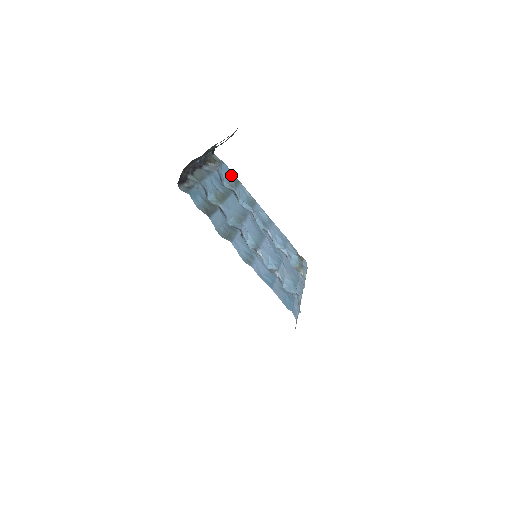
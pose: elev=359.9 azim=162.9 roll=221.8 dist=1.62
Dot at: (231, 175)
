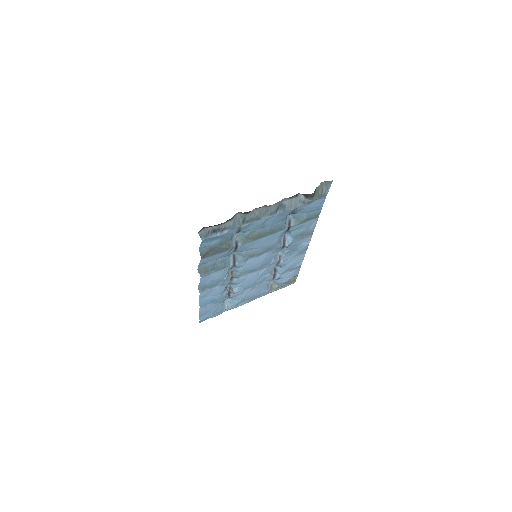
Dot at: (316, 209)
